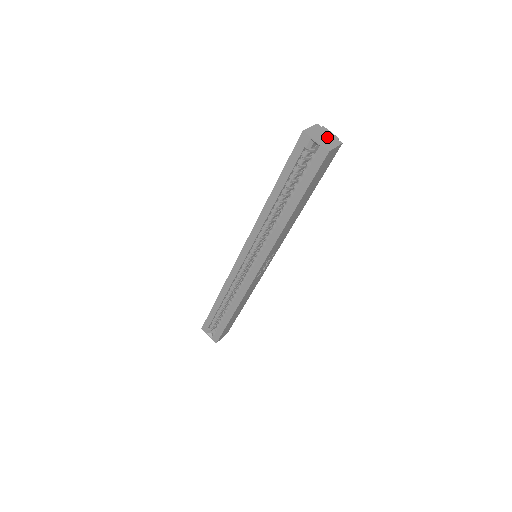
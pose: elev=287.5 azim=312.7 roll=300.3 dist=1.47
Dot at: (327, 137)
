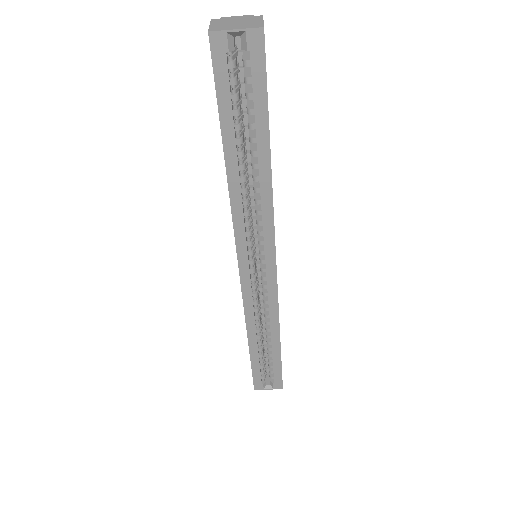
Dot at: (240, 21)
